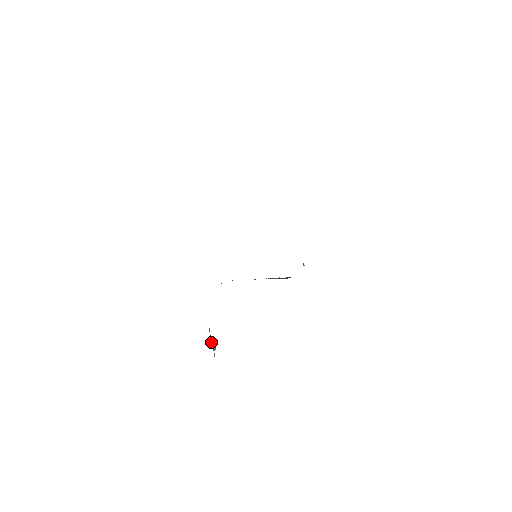
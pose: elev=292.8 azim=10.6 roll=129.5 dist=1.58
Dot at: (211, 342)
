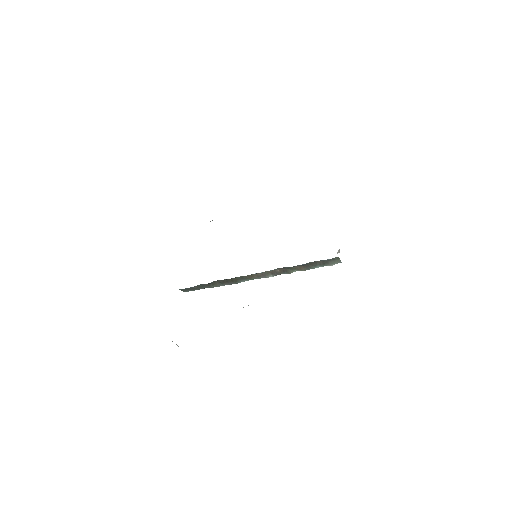
Dot at: occluded
